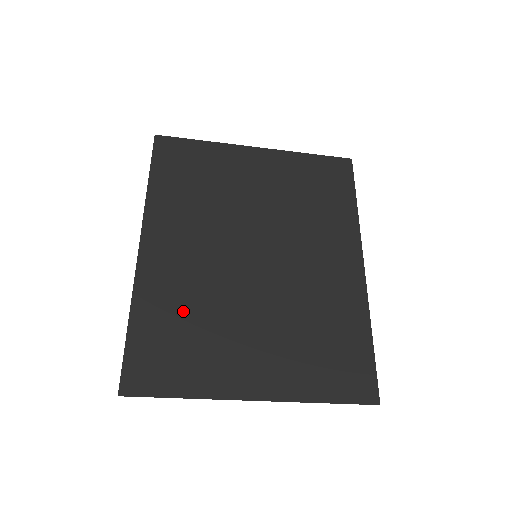
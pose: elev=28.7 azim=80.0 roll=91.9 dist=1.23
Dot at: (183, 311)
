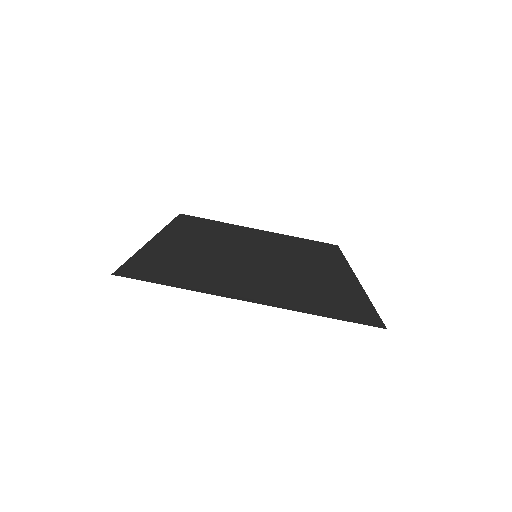
Dot at: (186, 260)
